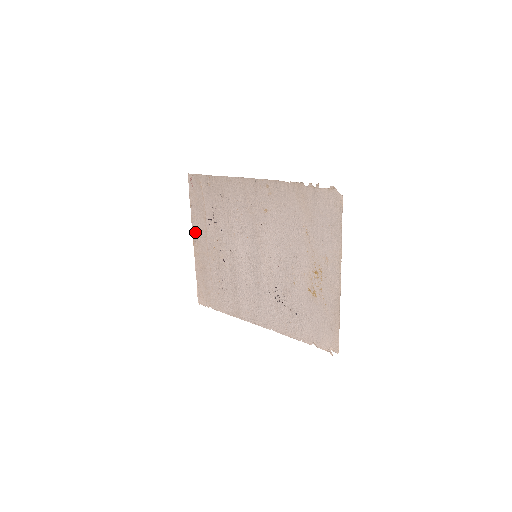
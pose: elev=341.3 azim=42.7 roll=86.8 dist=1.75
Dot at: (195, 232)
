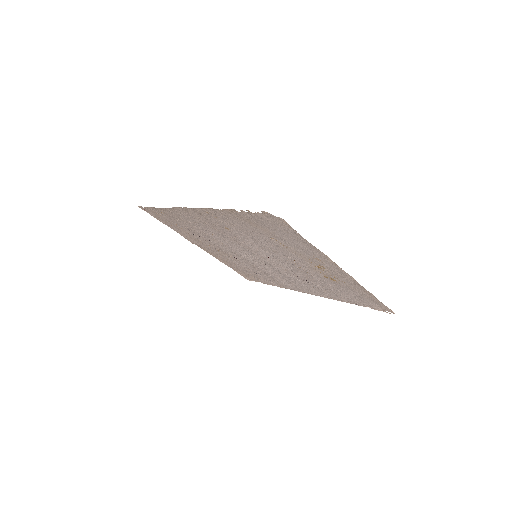
Dot at: (192, 242)
